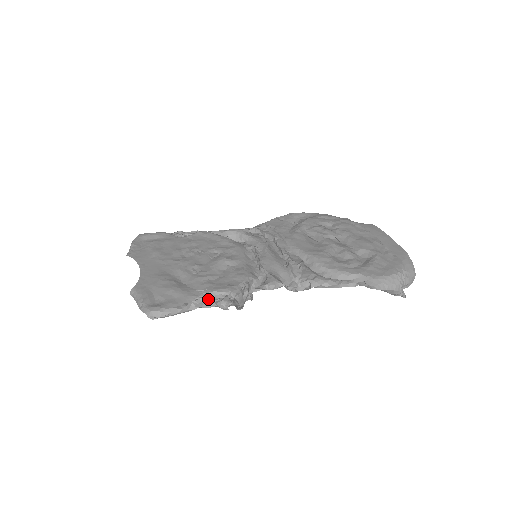
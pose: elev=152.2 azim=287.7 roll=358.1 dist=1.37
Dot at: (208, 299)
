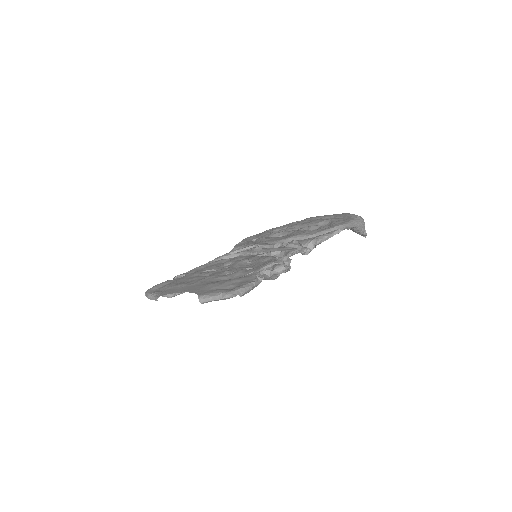
Dot at: (265, 271)
